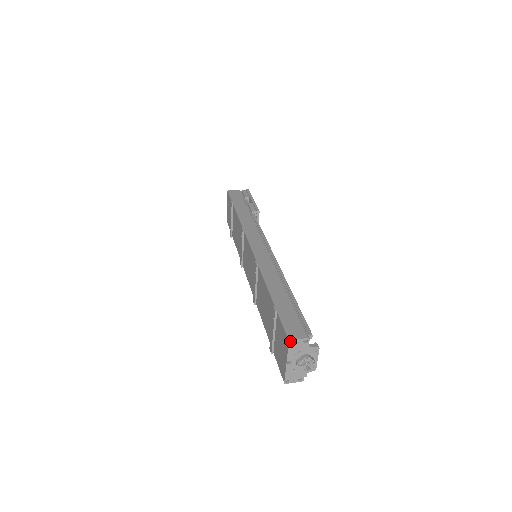
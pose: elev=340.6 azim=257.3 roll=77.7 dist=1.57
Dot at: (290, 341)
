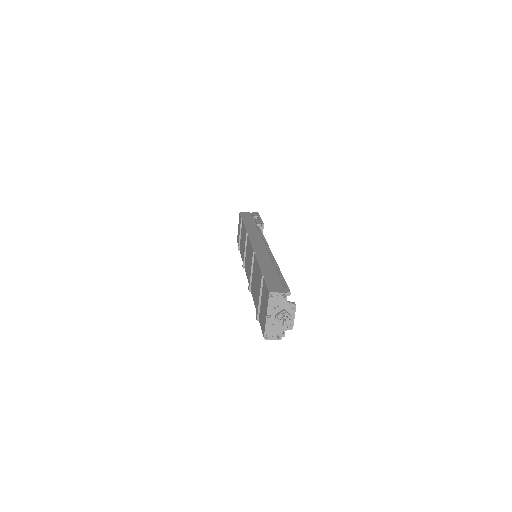
Dot at: (270, 293)
